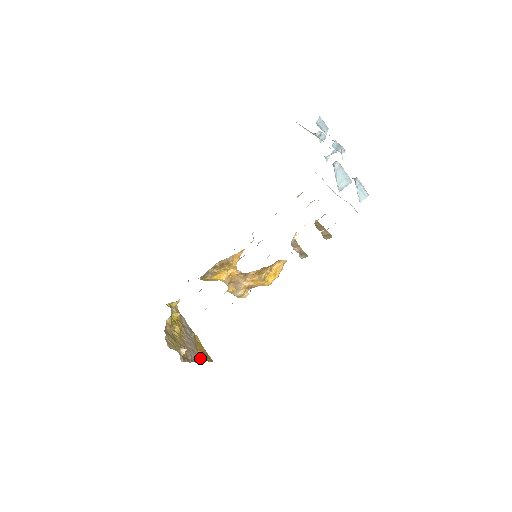
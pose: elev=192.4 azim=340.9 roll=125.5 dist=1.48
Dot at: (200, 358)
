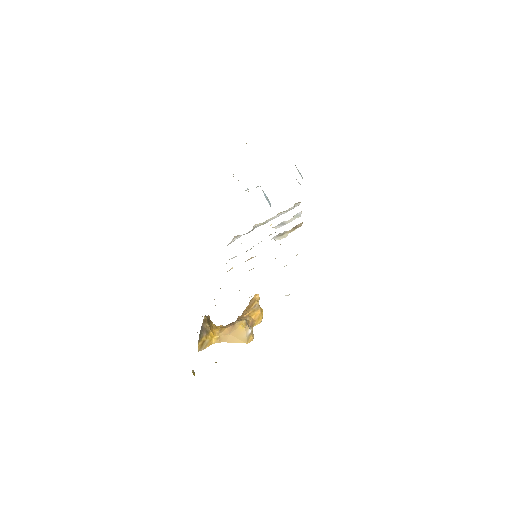
Dot at: occluded
